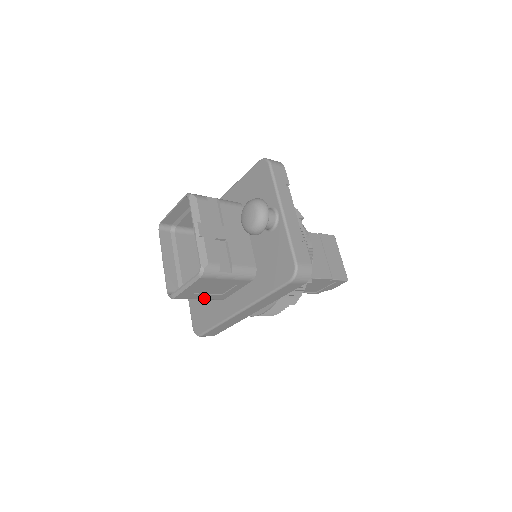
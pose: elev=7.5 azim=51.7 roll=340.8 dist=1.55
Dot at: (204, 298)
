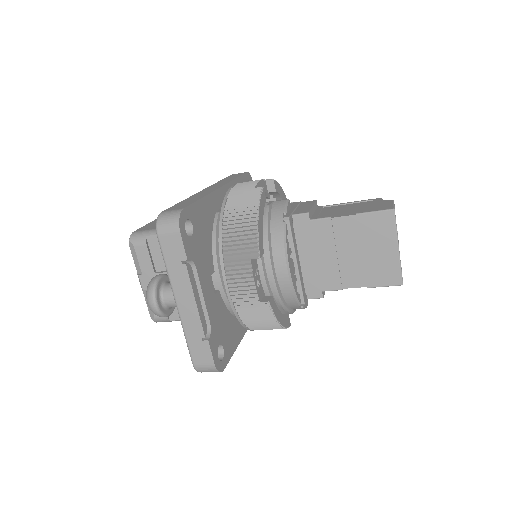
Dot at: occluded
